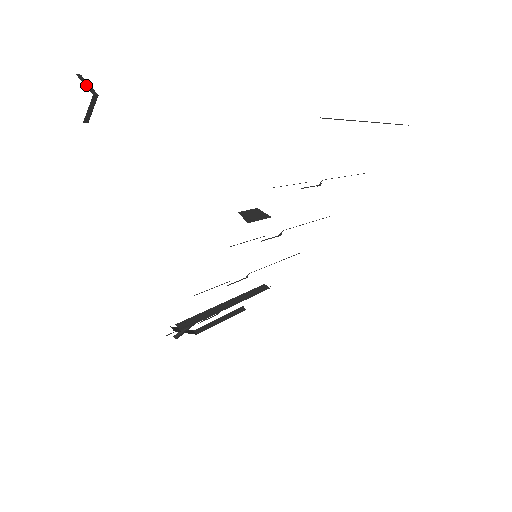
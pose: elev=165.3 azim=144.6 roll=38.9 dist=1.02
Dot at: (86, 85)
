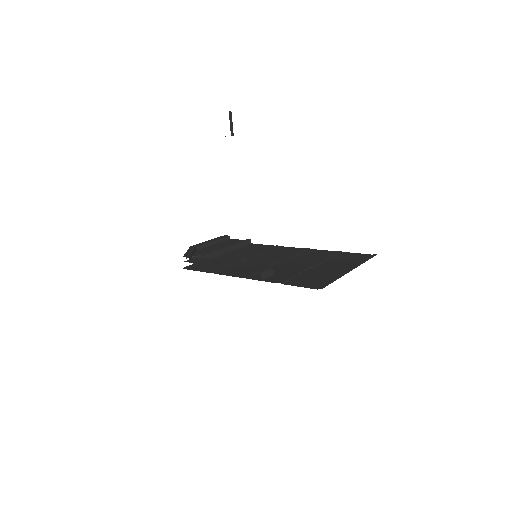
Dot at: (231, 125)
